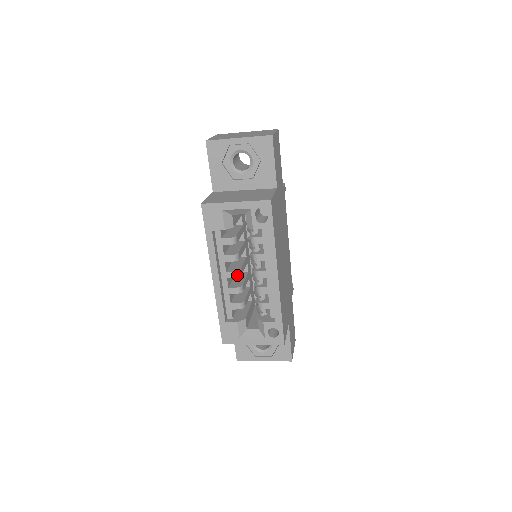
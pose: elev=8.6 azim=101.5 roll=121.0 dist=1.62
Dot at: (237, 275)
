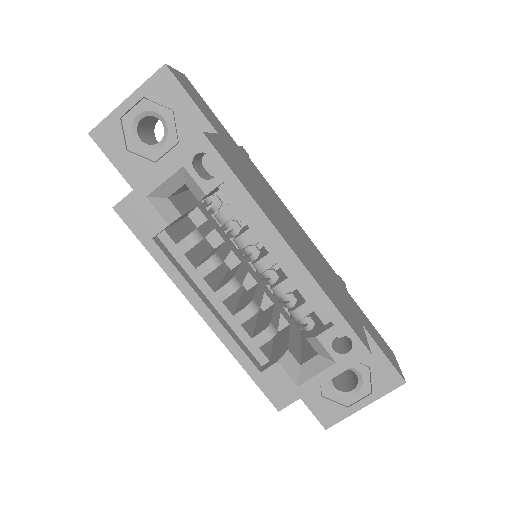
Dot at: (233, 288)
